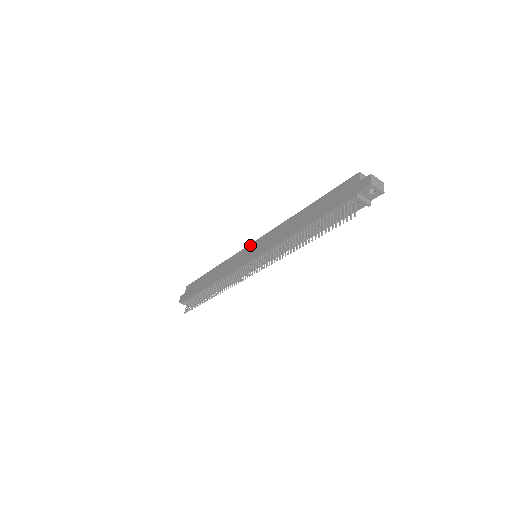
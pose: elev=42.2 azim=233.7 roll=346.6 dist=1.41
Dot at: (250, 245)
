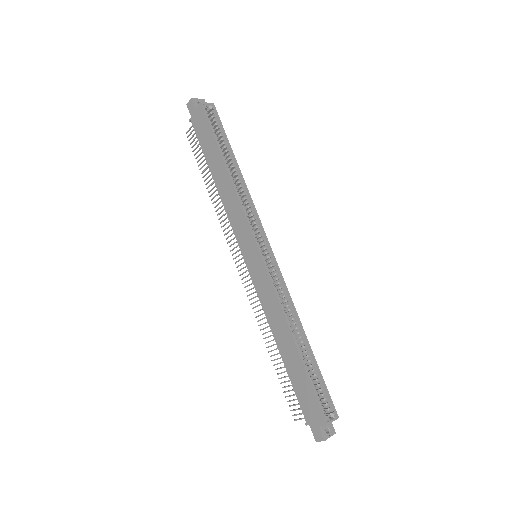
Dot at: (256, 249)
